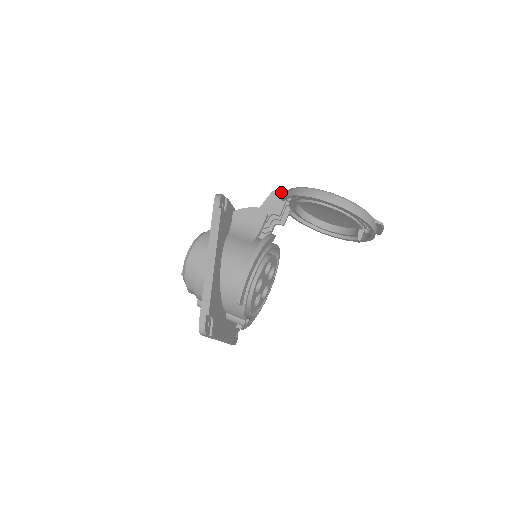
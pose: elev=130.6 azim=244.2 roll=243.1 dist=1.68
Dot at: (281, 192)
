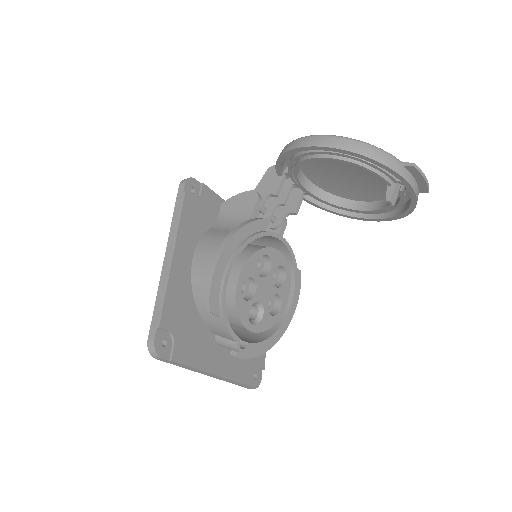
Dot at: occluded
